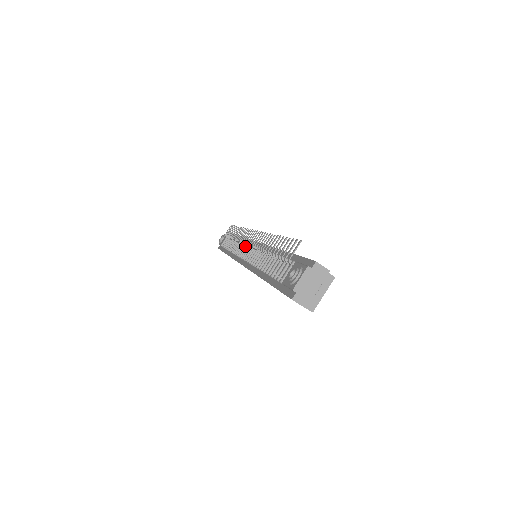
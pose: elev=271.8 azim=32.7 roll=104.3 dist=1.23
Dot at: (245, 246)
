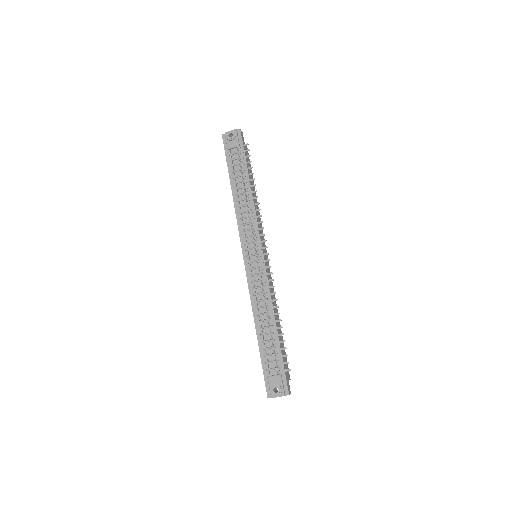
Dot at: (253, 241)
